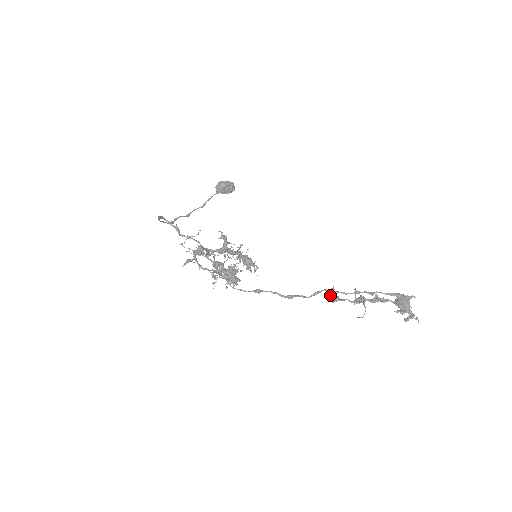
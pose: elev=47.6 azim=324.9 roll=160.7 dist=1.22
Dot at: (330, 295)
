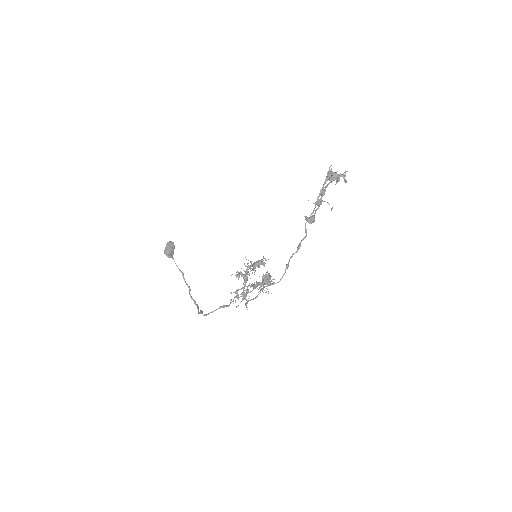
Dot at: (309, 221)
